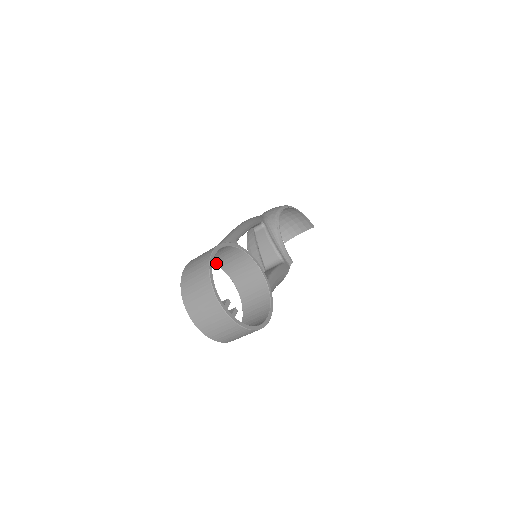
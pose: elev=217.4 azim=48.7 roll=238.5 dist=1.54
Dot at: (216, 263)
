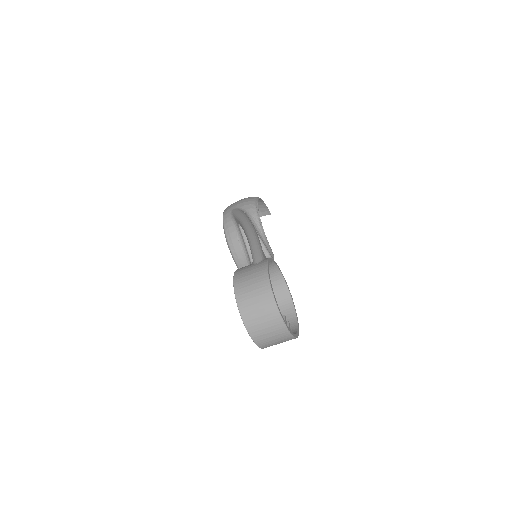
Dot at: occluded
